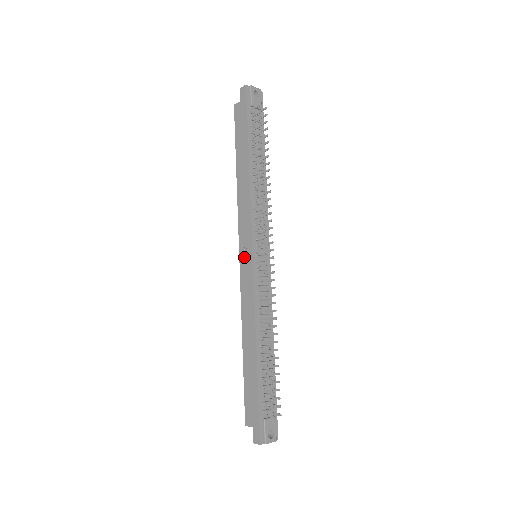
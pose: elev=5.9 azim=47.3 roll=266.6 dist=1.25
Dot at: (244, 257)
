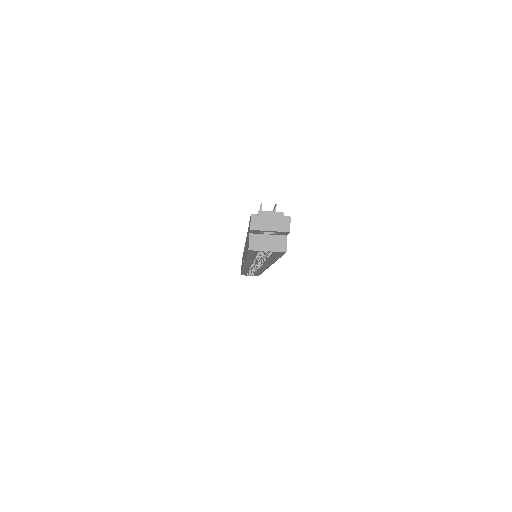
Dot at: occluded
